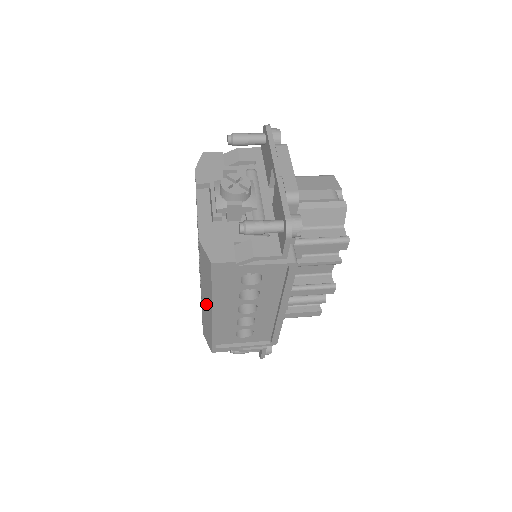
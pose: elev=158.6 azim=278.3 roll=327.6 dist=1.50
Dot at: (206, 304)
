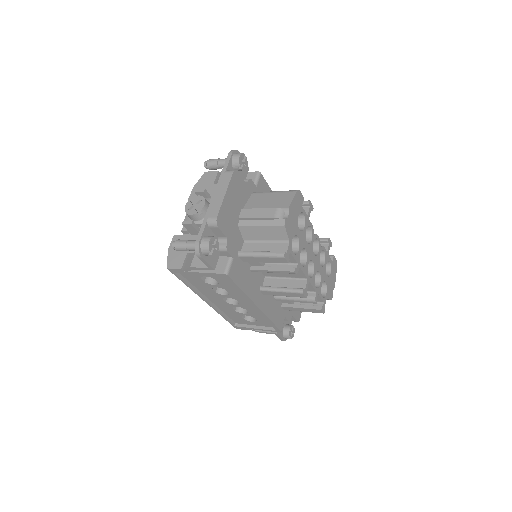
Dot at: occluded
